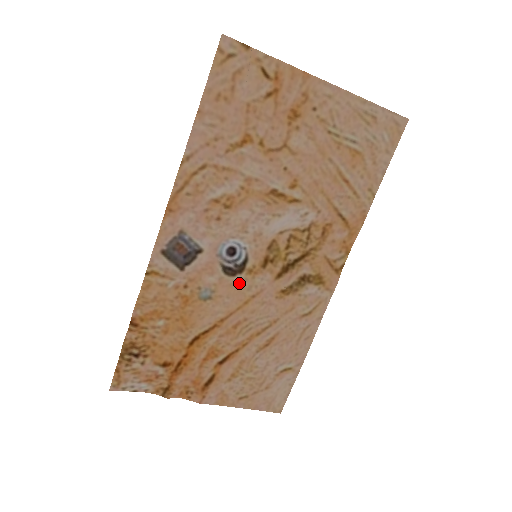
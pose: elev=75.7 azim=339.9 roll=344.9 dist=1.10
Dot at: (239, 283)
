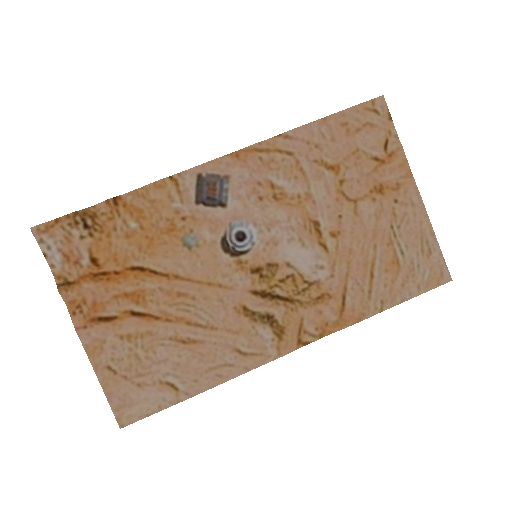
Dot at: (222, 262)
